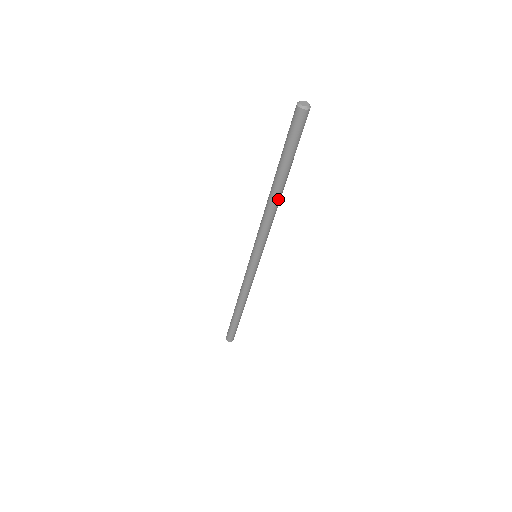
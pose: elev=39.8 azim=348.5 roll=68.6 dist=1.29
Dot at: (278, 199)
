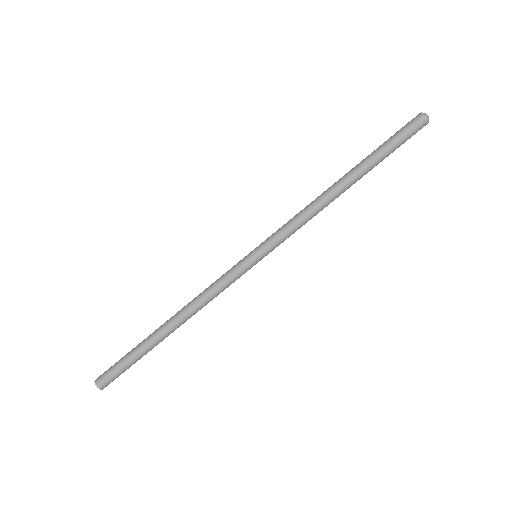
Dot at: (337, 189)
